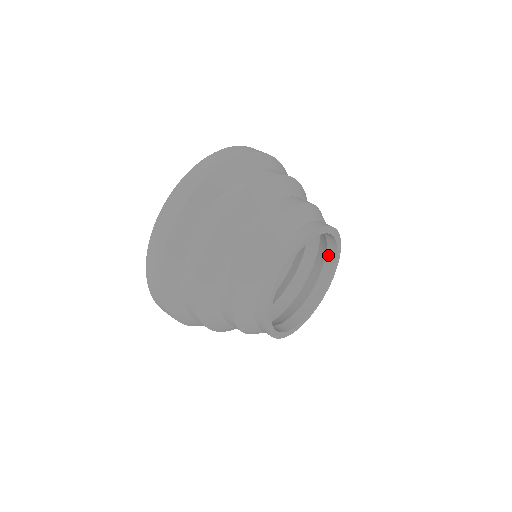
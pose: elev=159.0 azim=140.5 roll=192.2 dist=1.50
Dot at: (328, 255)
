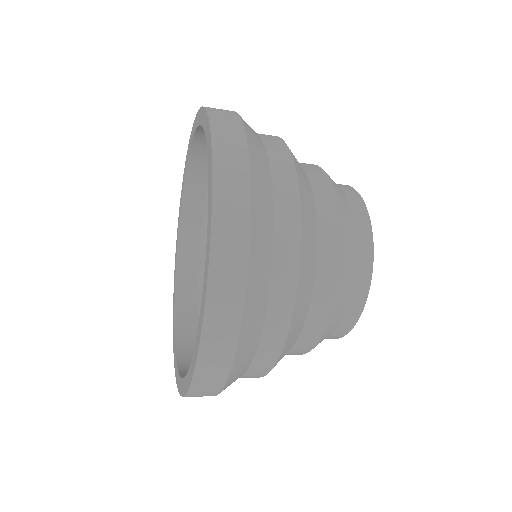
Dot at: occluded
